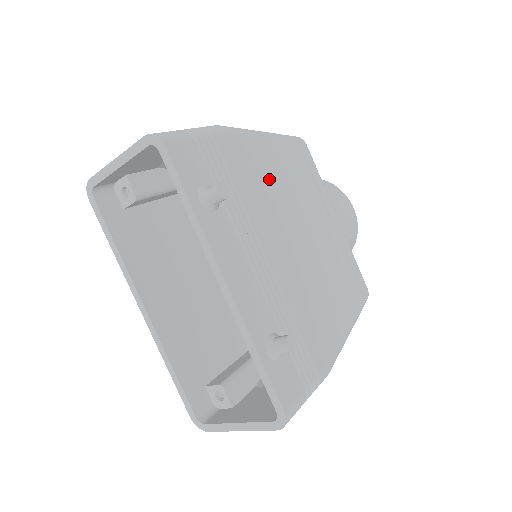
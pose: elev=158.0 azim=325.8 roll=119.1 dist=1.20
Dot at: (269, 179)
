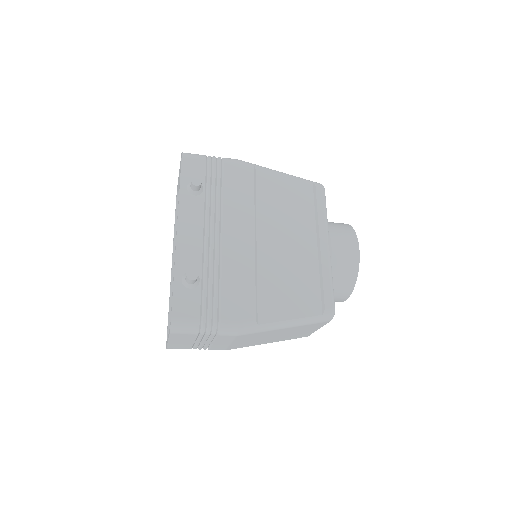
Dot at: (262, 197)
